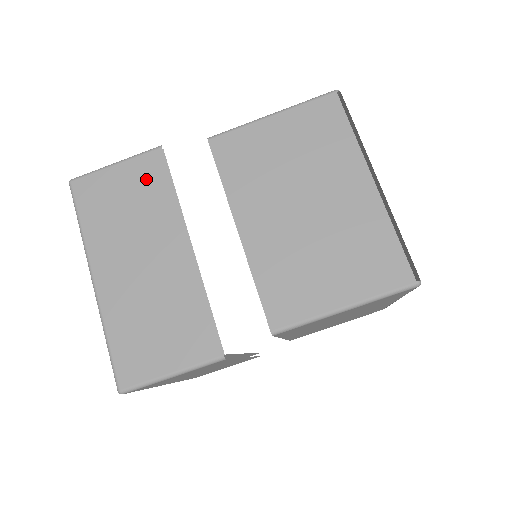
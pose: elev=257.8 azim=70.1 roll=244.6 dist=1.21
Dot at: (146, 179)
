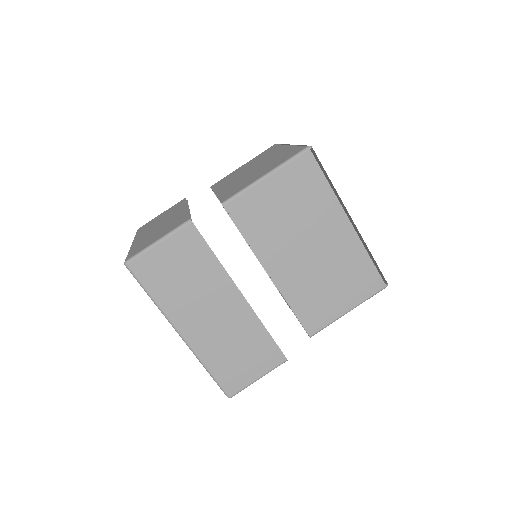
Dot at: (174, 207)
